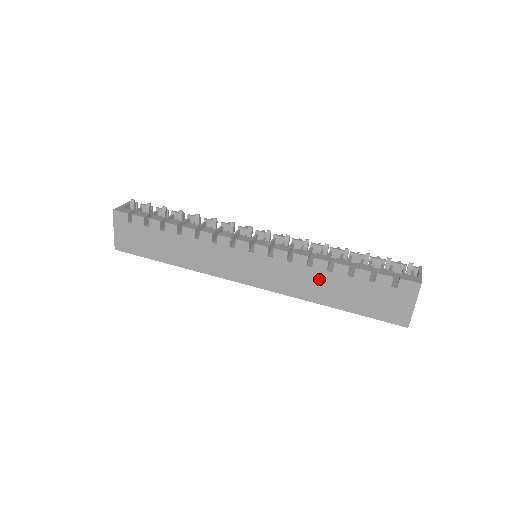
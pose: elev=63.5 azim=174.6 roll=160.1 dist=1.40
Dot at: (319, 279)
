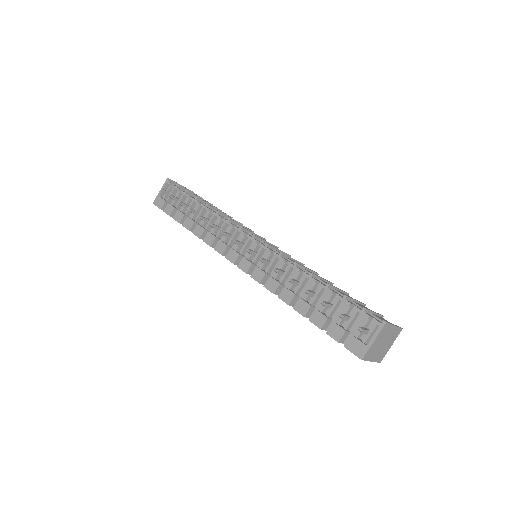
Dot at: occluded
